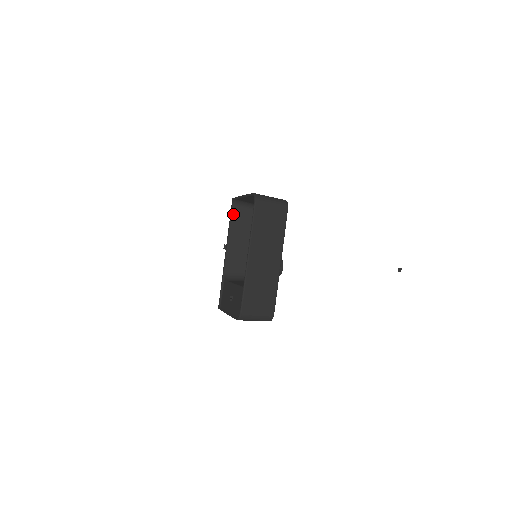
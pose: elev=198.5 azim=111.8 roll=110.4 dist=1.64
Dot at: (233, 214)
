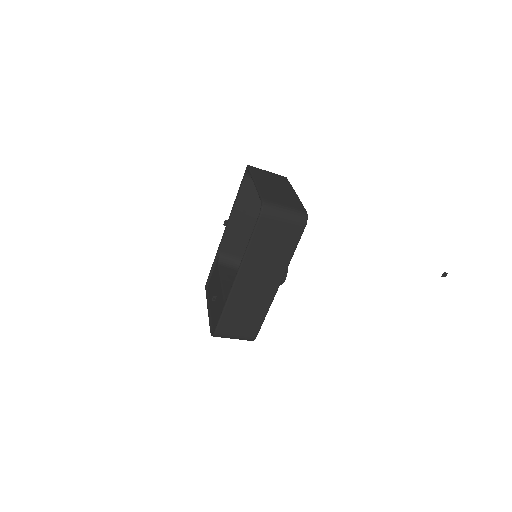
Dot at: (243, 187)
